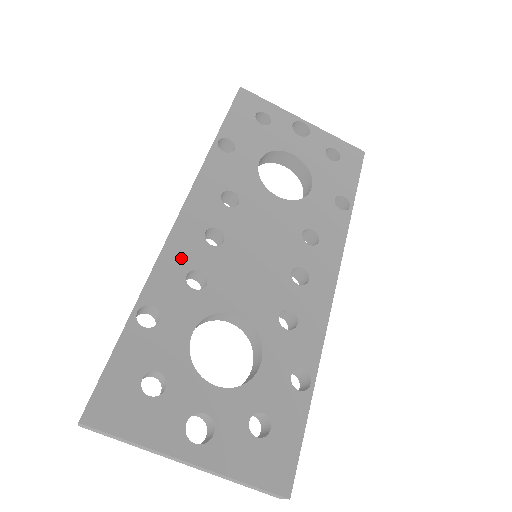
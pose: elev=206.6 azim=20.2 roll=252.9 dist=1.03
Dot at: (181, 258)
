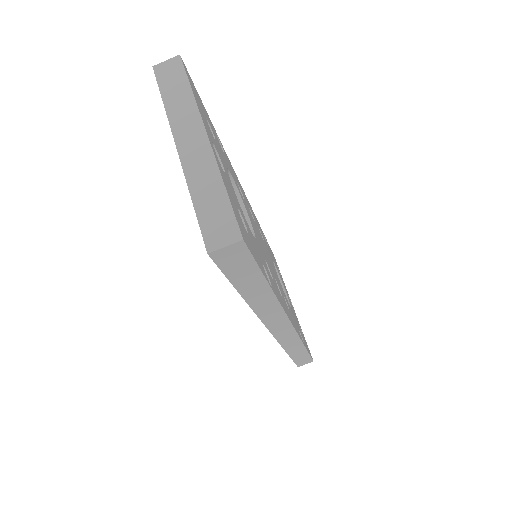
Dot at: occluded
